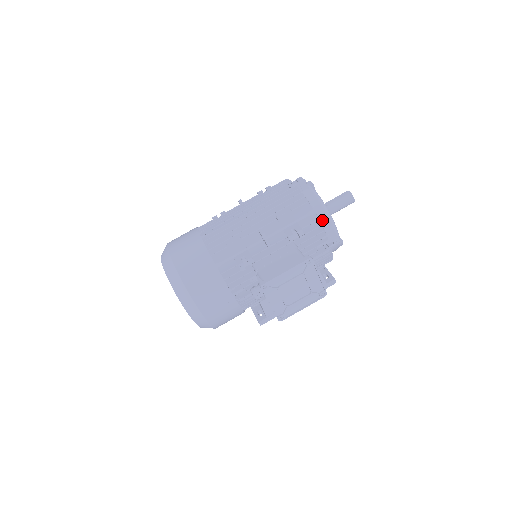
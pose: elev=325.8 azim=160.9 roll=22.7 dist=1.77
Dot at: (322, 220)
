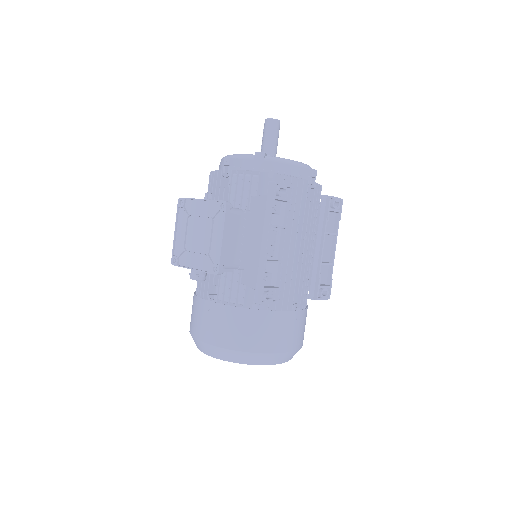
Dot at: (221, 168)
